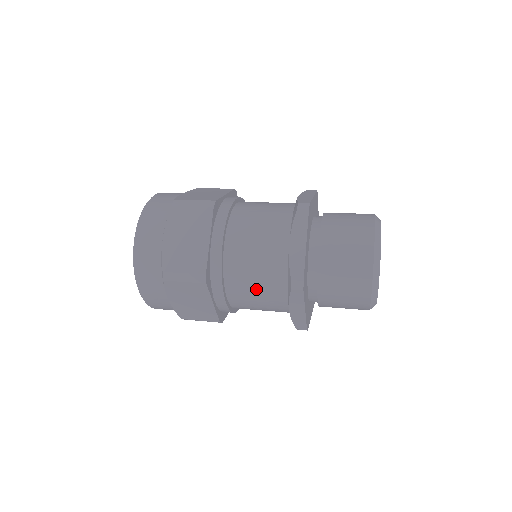
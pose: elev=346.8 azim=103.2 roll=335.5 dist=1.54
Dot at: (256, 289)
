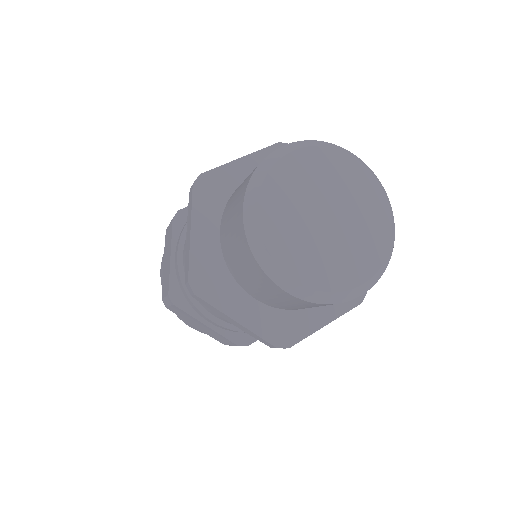
Dot at: occluded
